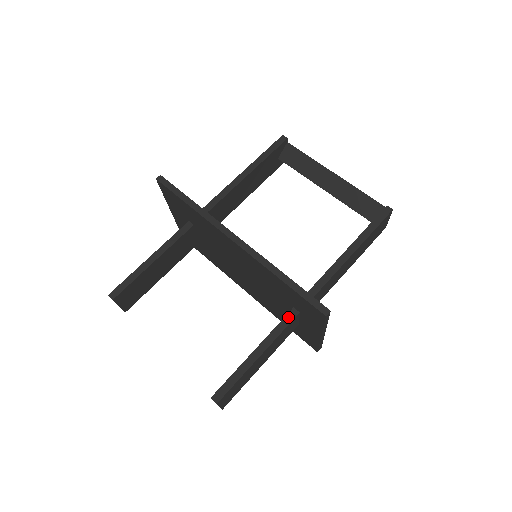
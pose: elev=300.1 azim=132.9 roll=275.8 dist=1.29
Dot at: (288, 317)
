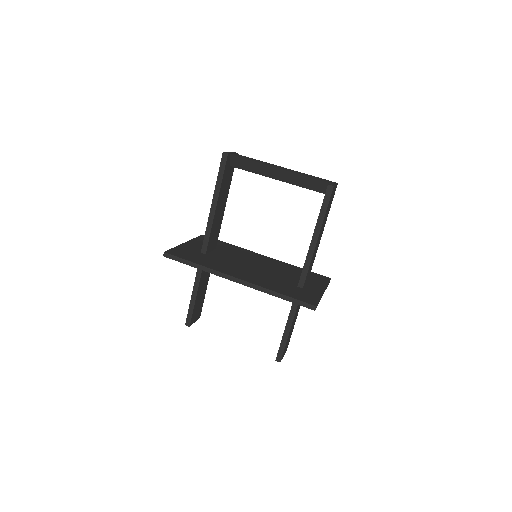
Dot at: occluded
